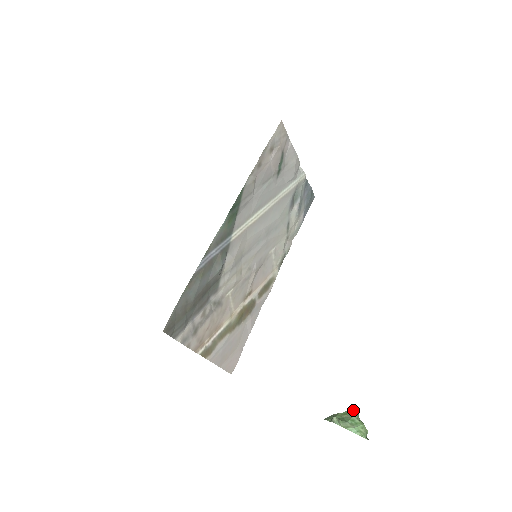
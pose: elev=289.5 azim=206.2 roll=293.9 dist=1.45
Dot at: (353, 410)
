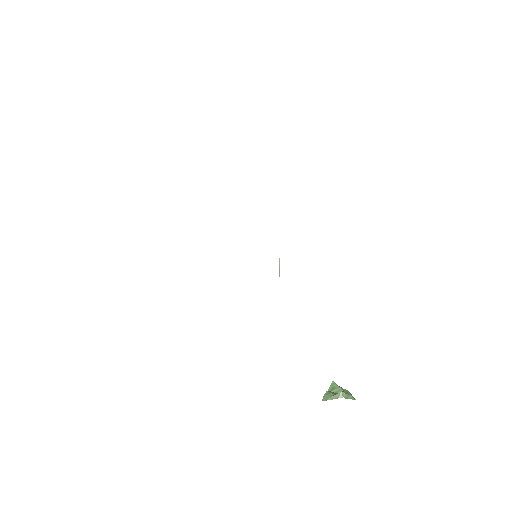
Dot at: (335, 383)
